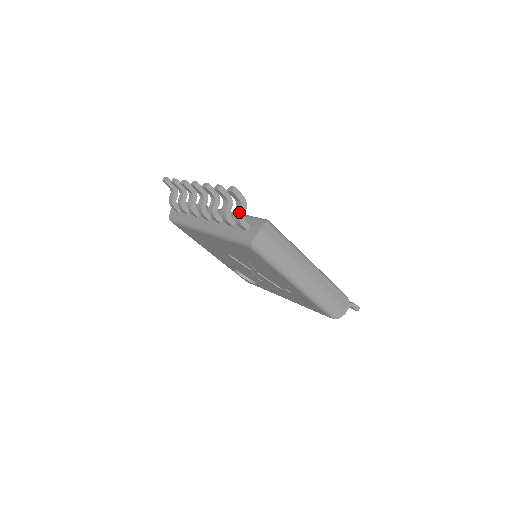
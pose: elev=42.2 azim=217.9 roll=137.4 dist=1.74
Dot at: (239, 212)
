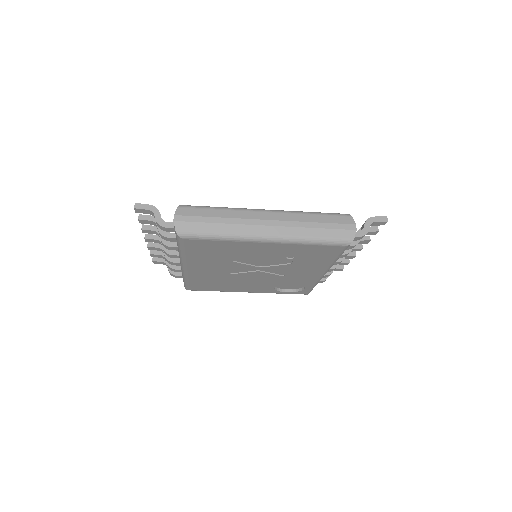
Dot at: (155, 219)
